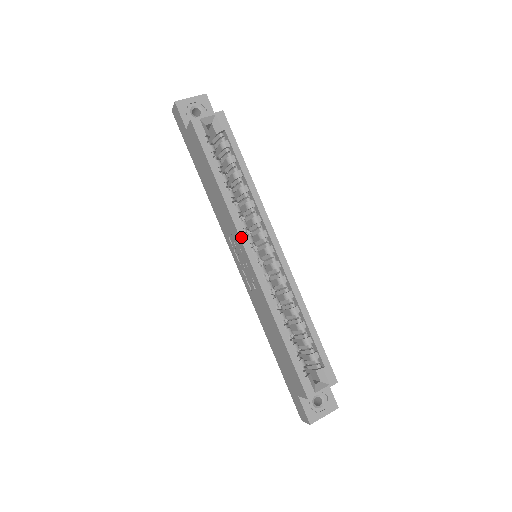
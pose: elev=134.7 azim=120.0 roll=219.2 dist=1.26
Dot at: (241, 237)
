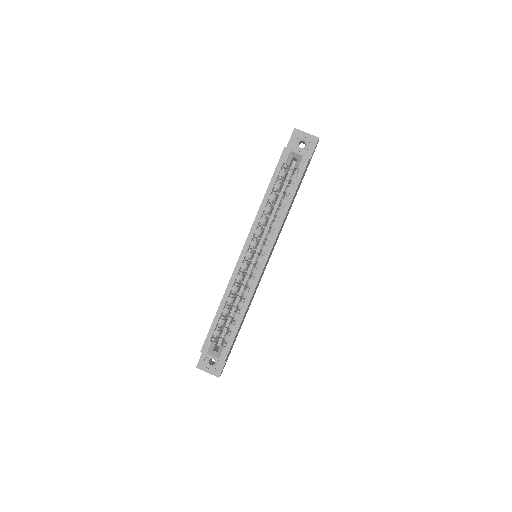
Dot at: (248, 237)
